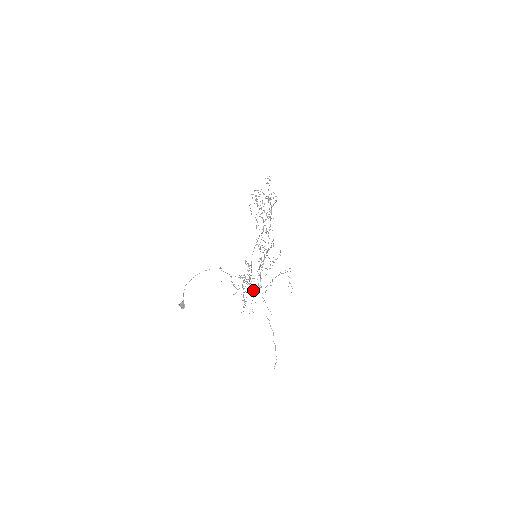
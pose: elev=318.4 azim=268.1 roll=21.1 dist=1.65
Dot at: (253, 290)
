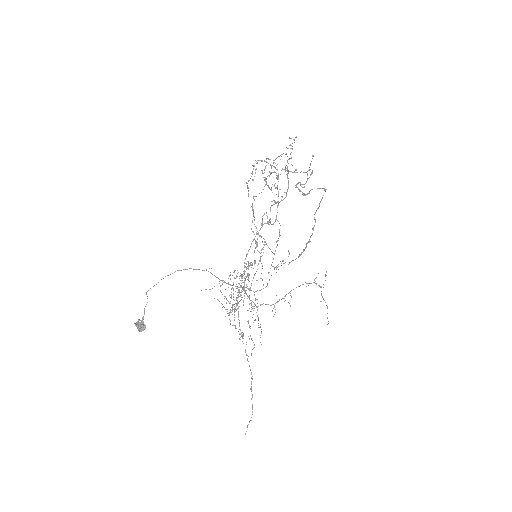
Dot at: occluded
